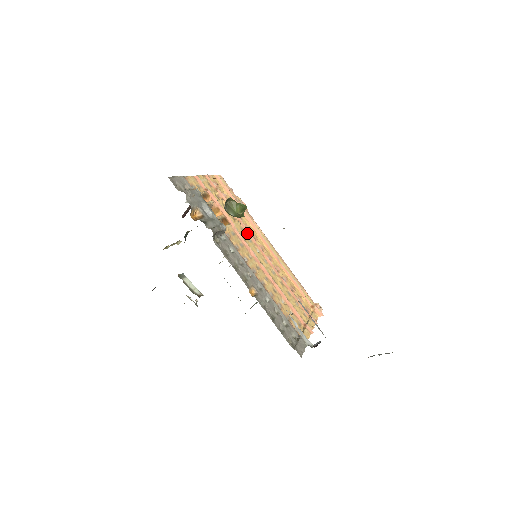
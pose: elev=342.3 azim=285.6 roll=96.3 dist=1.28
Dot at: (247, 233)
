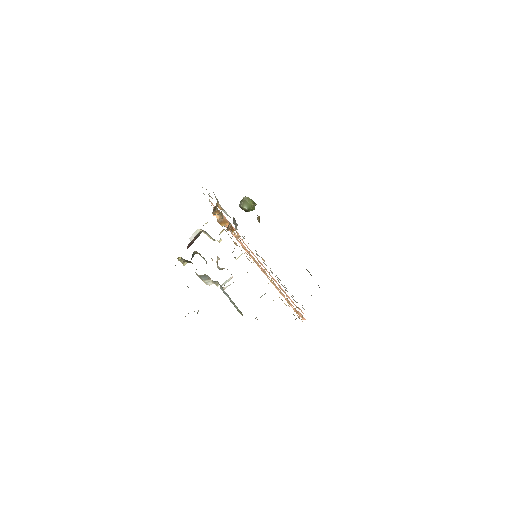
Dot at: (259, 217)
